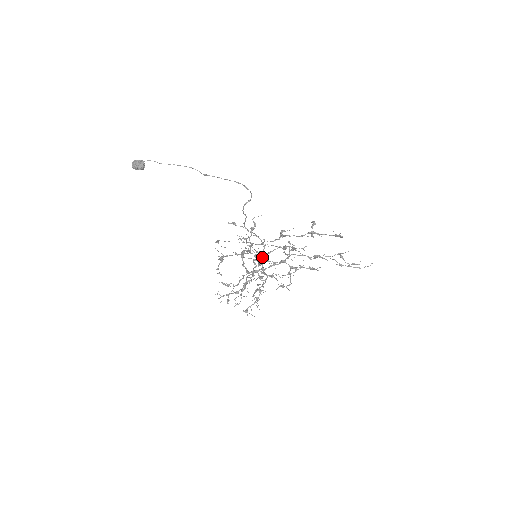
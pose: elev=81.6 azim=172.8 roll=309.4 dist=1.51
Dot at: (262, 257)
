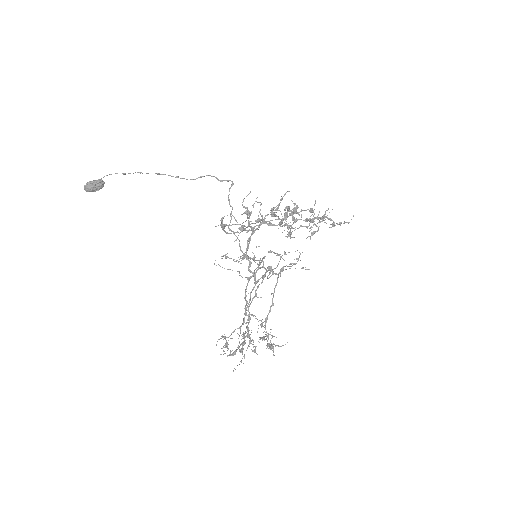
Dot at: (280, 211)
